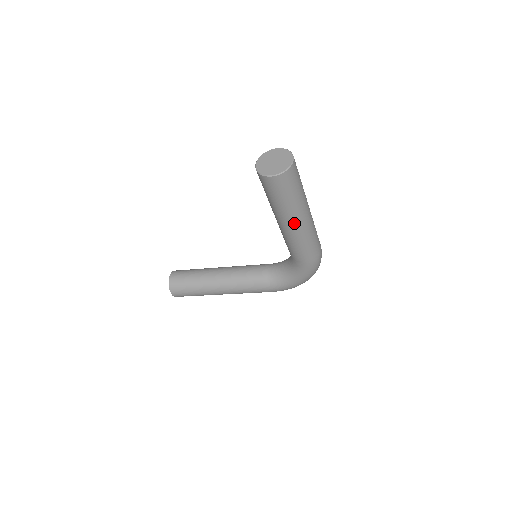
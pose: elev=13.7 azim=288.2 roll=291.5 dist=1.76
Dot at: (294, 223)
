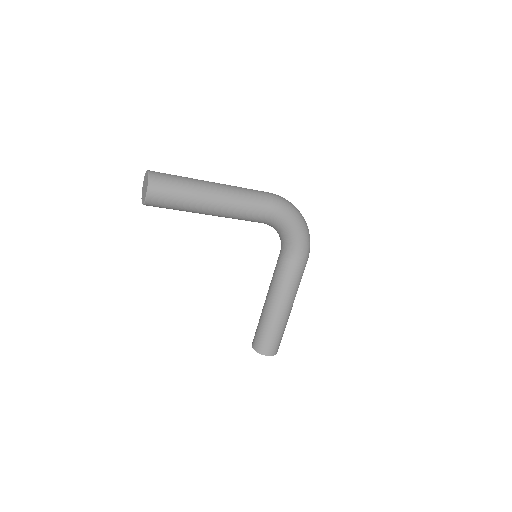
Dot at: (212, 200)
